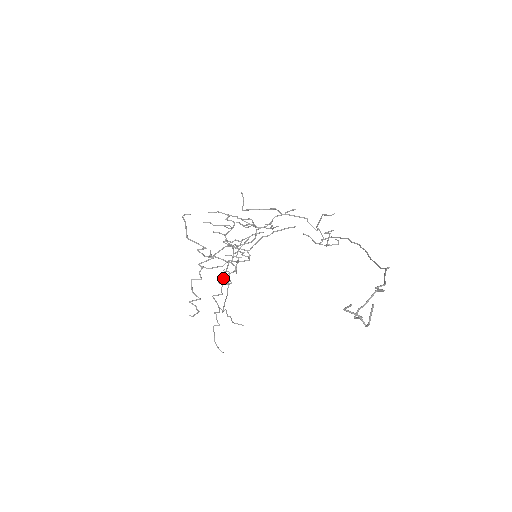
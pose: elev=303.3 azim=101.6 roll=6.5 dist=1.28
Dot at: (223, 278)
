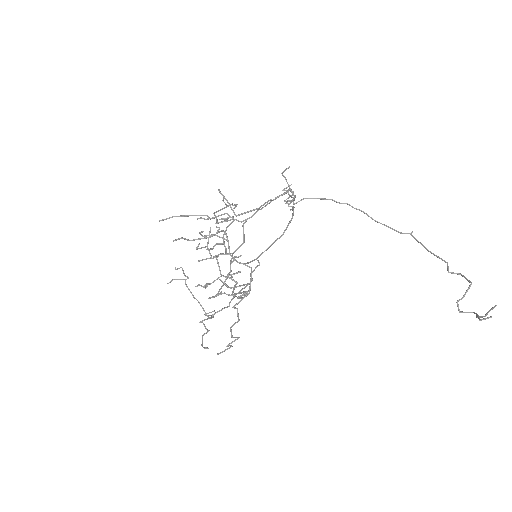
Dot at: (234, 297)
